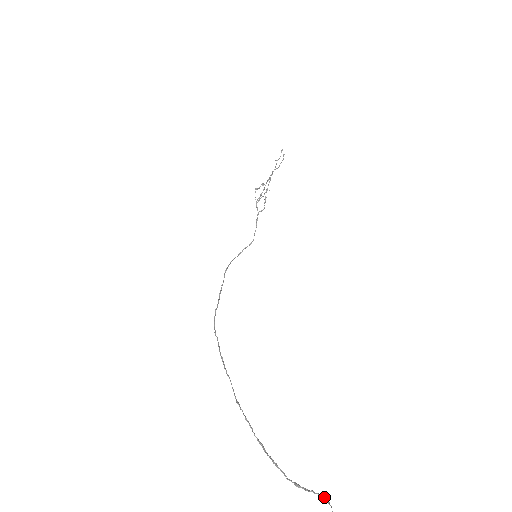
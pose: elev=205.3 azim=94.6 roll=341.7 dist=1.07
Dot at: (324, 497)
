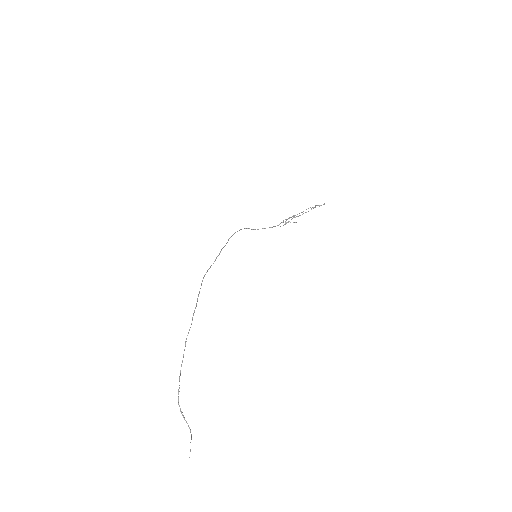
Dot at: (190, 430)
